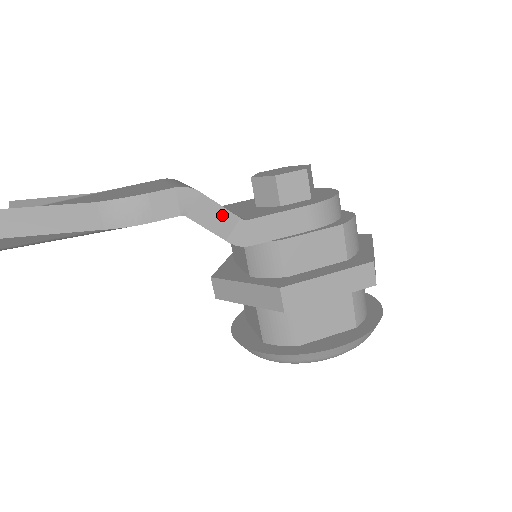
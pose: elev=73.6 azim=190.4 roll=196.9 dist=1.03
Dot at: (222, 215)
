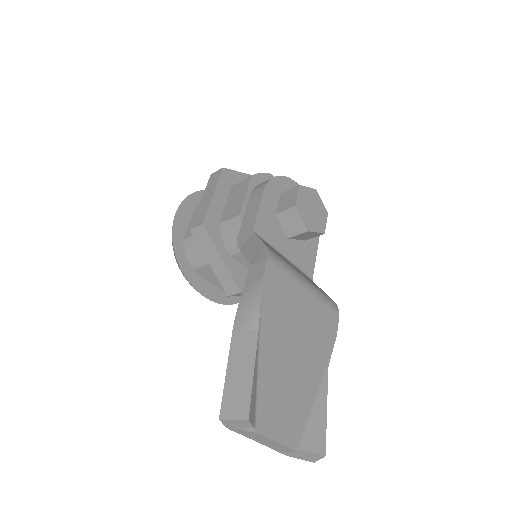
Dot at: occluded
